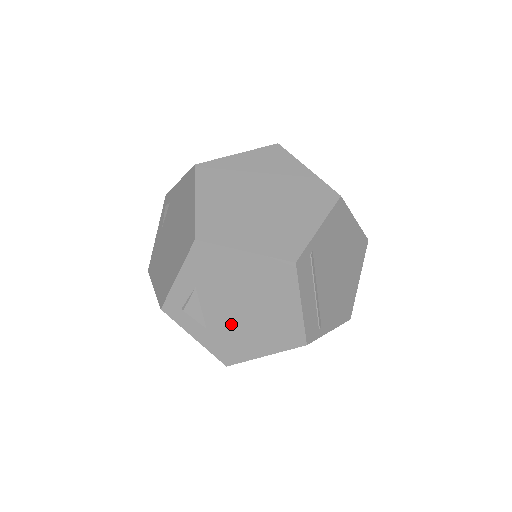
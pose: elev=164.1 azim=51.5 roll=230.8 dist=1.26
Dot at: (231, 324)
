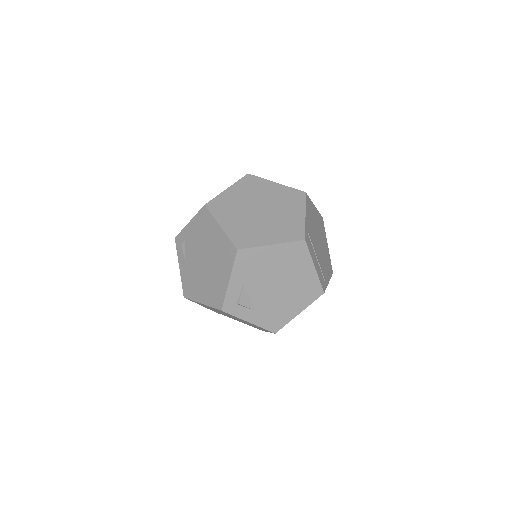
Dot at: (272, 300)
